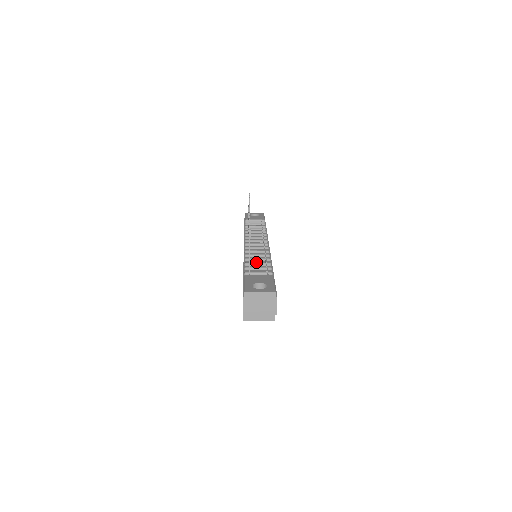
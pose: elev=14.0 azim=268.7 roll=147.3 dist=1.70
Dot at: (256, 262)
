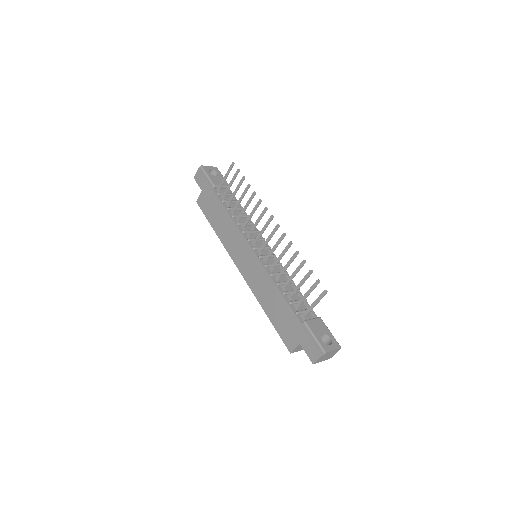
Dot at: (291, 291)
